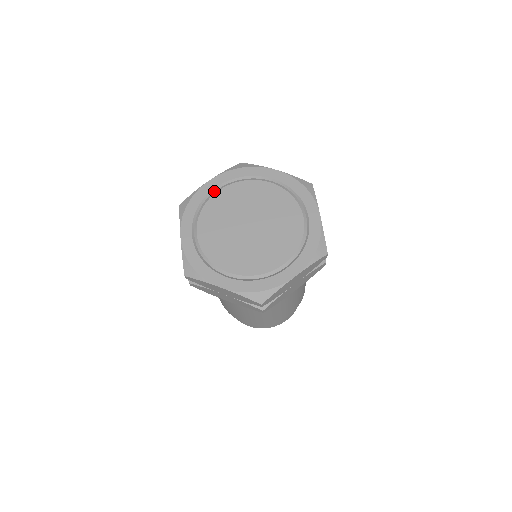
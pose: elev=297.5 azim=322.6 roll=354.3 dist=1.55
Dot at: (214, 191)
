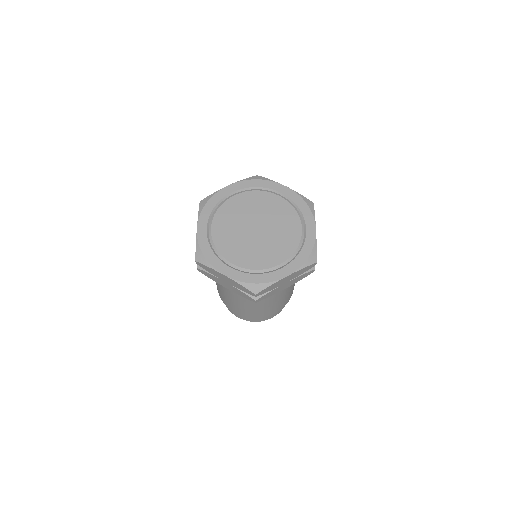
Dot at: (208, 231)
